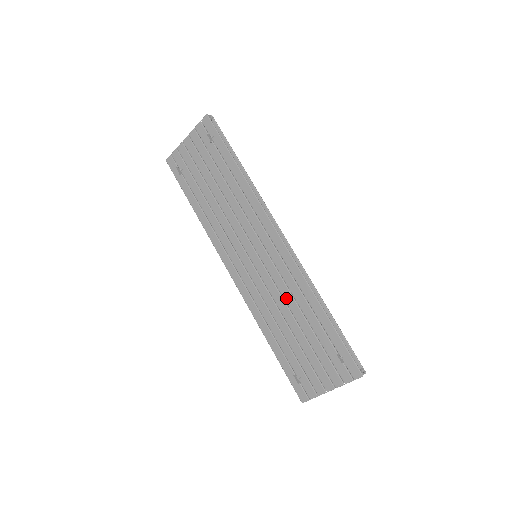
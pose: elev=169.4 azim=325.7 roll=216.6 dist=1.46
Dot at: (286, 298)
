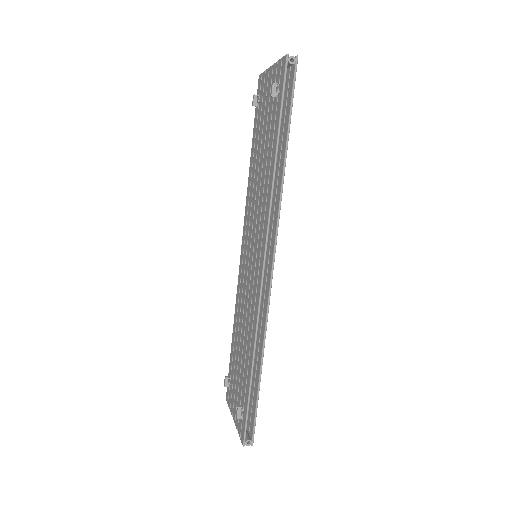
Dot at: (247, 320)
